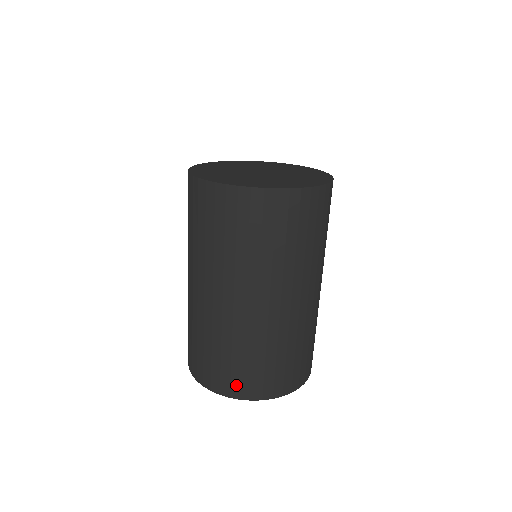
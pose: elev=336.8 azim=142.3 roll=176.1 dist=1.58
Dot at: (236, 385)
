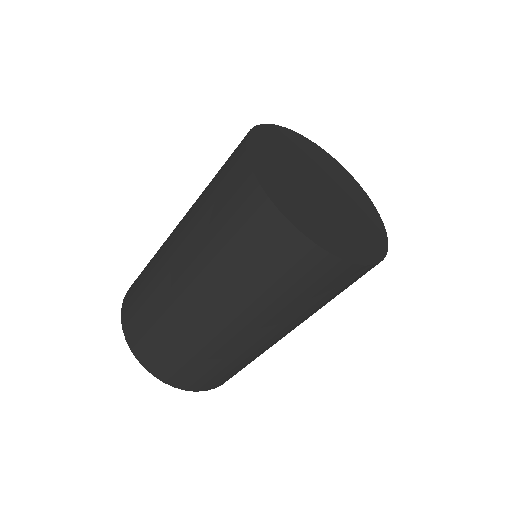
Dot at: (178, 378)
